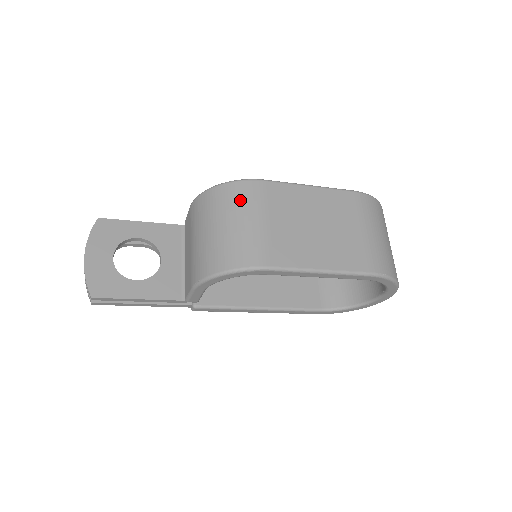
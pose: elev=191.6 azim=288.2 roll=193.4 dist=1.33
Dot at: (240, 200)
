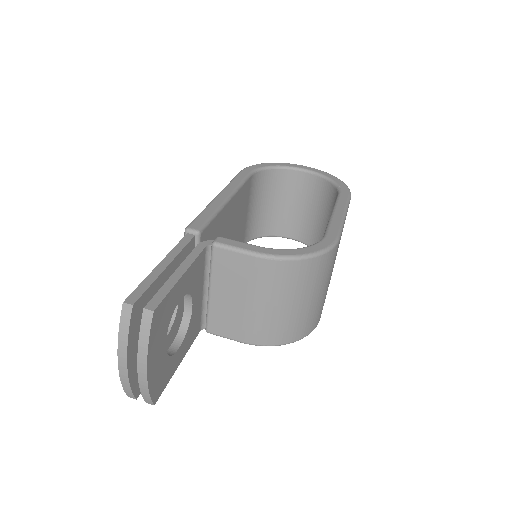
Dot at: (325, 273)
